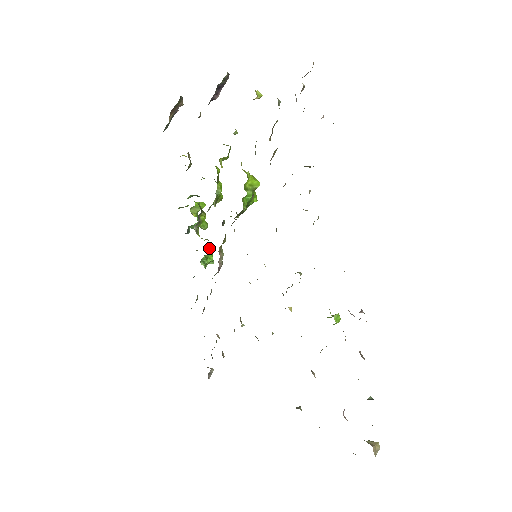
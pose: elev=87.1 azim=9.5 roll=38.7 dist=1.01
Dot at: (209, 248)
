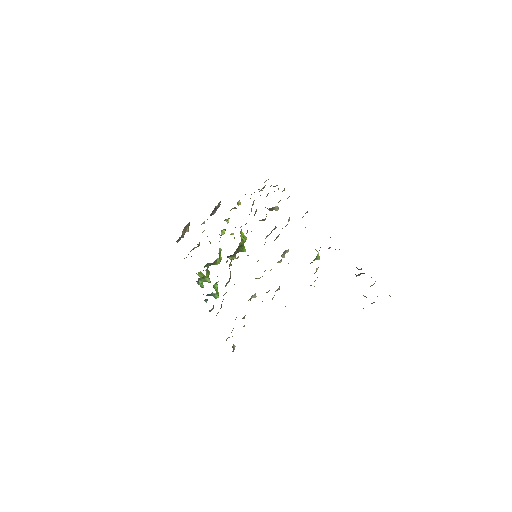
Dot at: occluded
